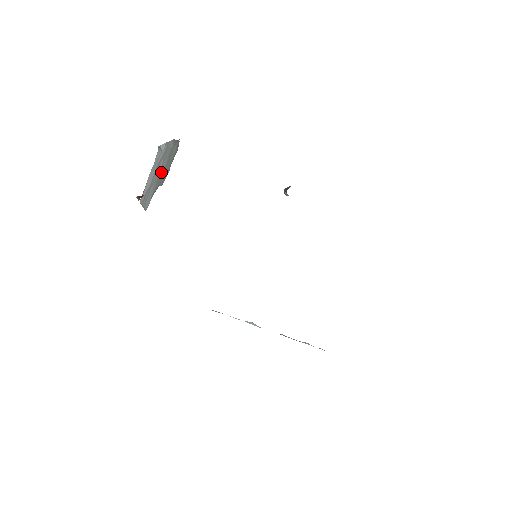
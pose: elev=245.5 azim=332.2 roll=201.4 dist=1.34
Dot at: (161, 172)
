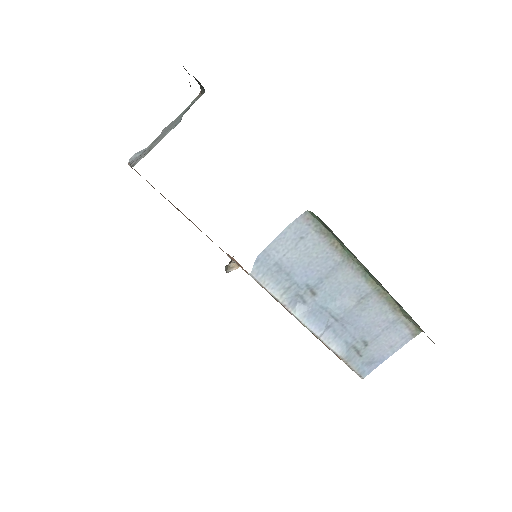
Dot at: occluded
